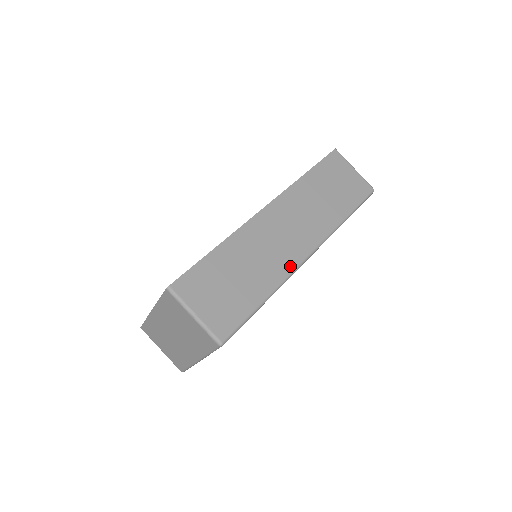
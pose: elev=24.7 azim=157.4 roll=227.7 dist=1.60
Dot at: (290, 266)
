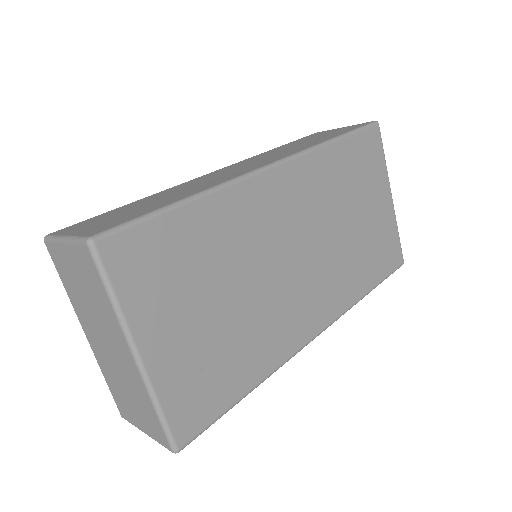
Dot at: (235, 176)
